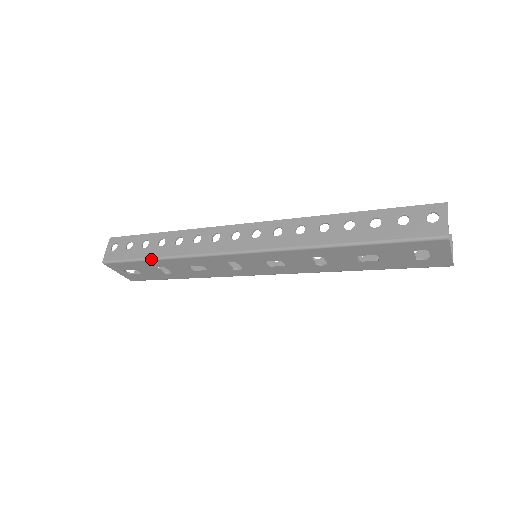
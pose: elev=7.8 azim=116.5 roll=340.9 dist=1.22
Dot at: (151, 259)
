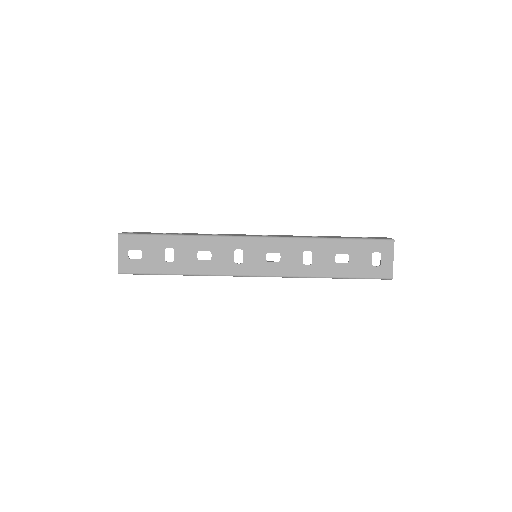
Dot at: (171, 235)
